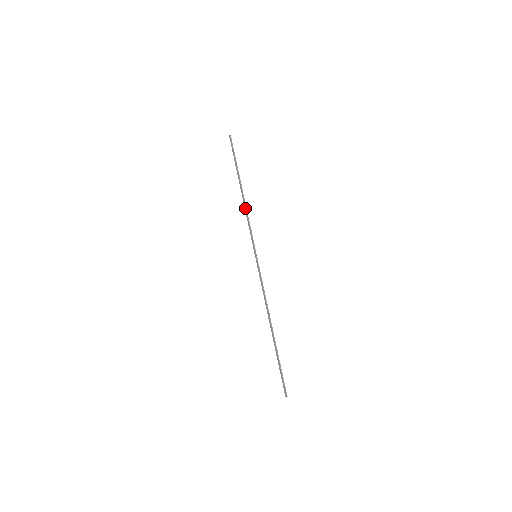
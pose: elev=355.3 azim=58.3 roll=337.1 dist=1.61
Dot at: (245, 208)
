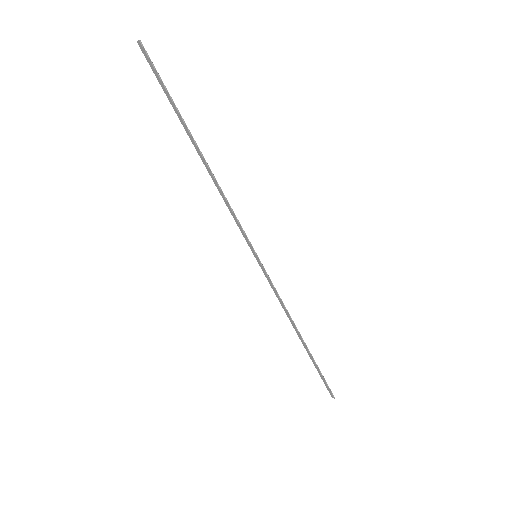
Dot at: (217, 186)
